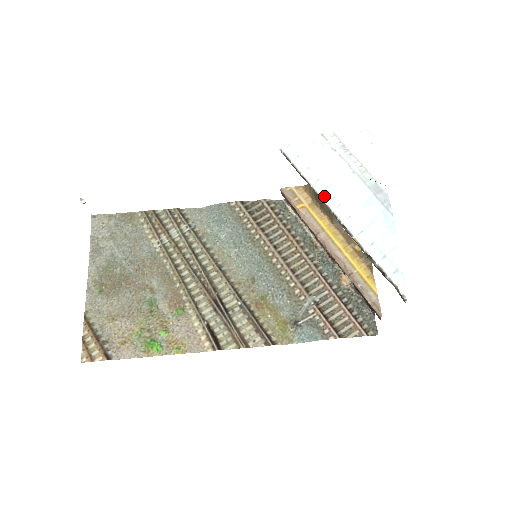
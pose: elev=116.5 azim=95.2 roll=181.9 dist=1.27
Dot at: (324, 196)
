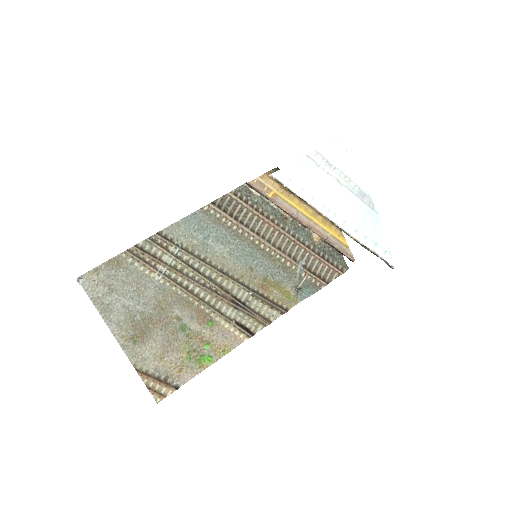
Dot at: (321, 210)
